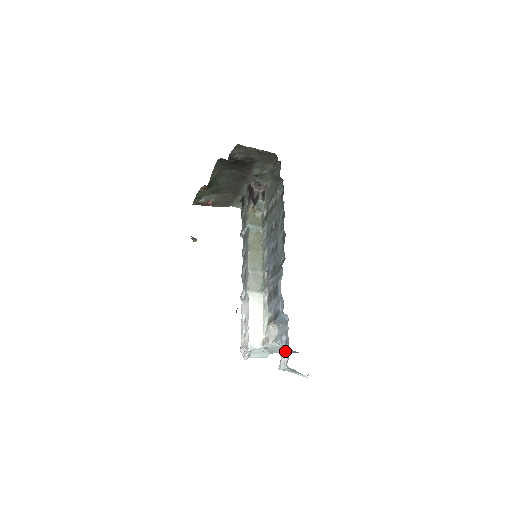
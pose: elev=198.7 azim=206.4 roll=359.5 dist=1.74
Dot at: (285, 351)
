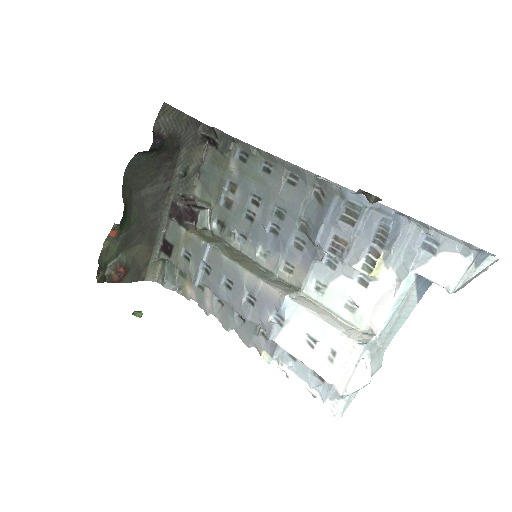
Dot at: (440, 255)
